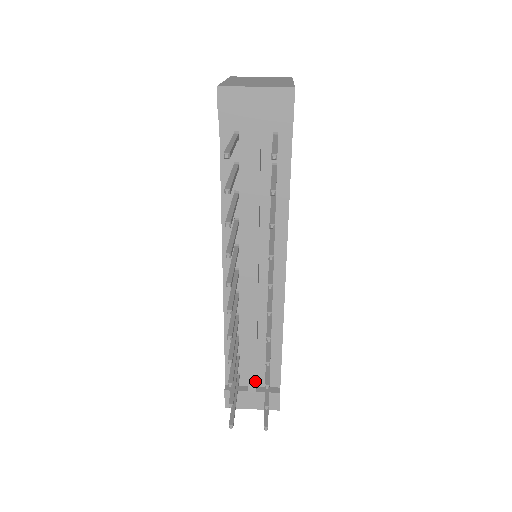
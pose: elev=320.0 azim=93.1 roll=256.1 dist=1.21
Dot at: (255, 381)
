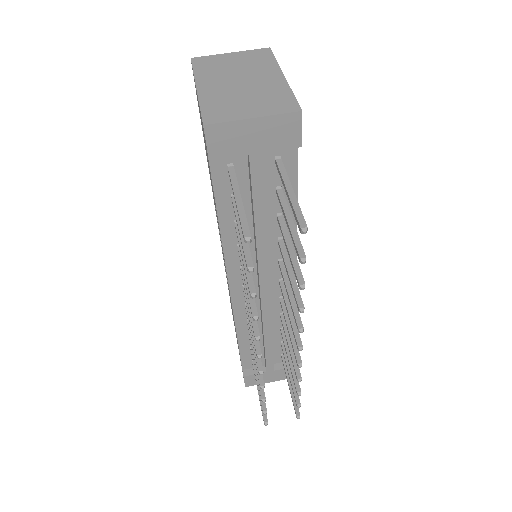
Dot at: (272, 364)
